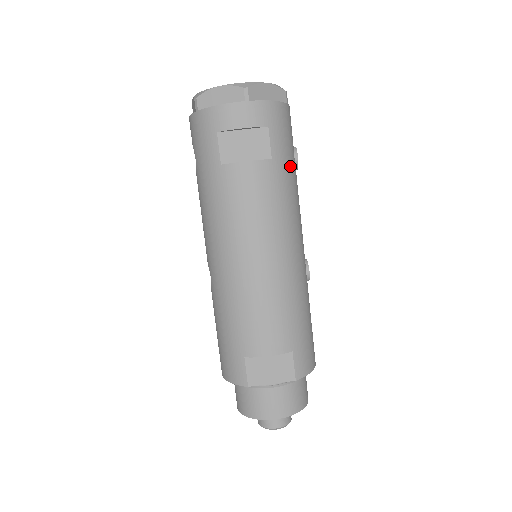
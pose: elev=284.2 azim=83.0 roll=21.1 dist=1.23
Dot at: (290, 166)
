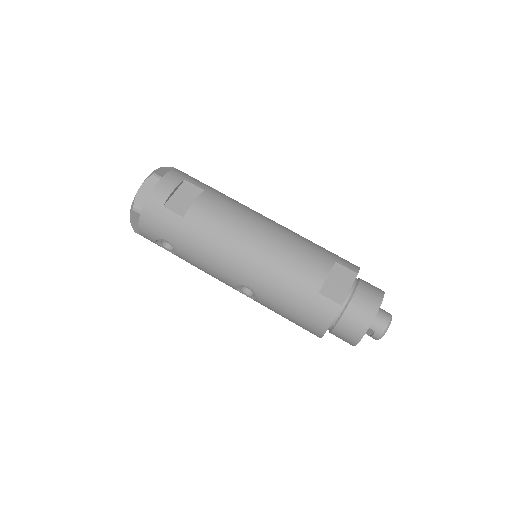
Dot at: (217, 191)
